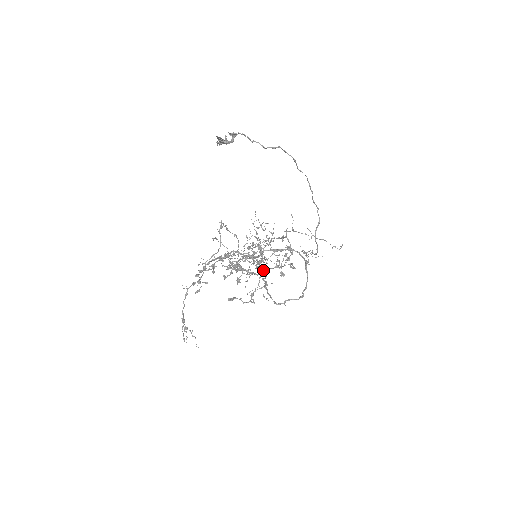
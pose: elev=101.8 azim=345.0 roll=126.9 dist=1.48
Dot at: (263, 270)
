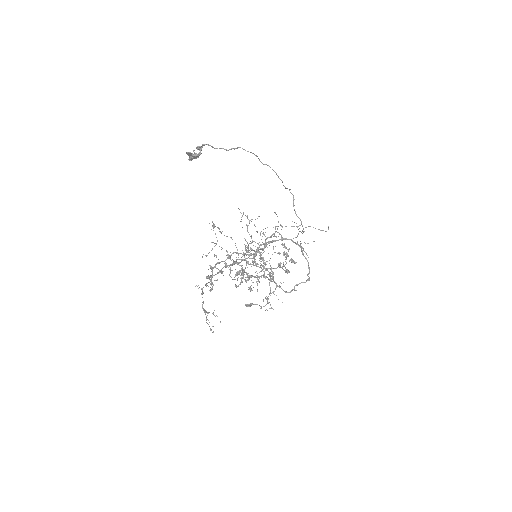
Dot at: occluded
